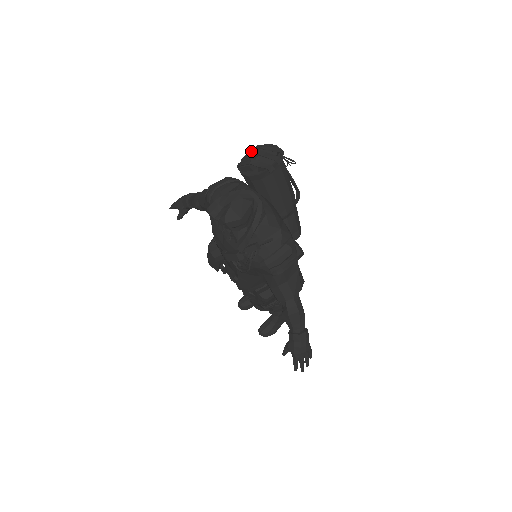
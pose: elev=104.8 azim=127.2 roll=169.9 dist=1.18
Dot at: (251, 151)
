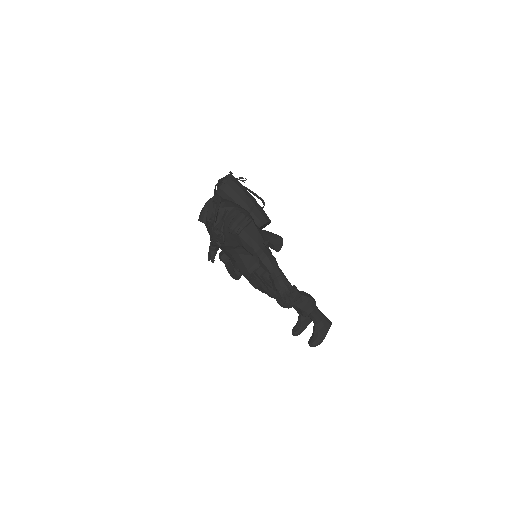
Dot at: occluded
